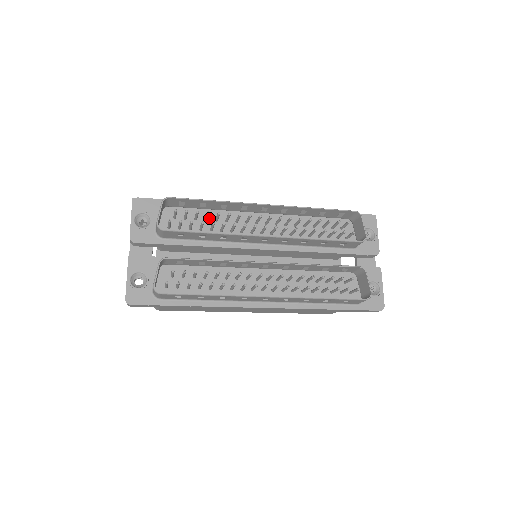
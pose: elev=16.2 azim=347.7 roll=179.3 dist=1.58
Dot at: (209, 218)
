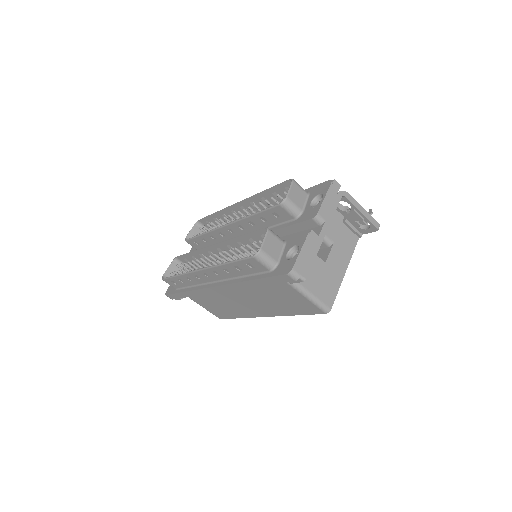
Dot at: occluded
